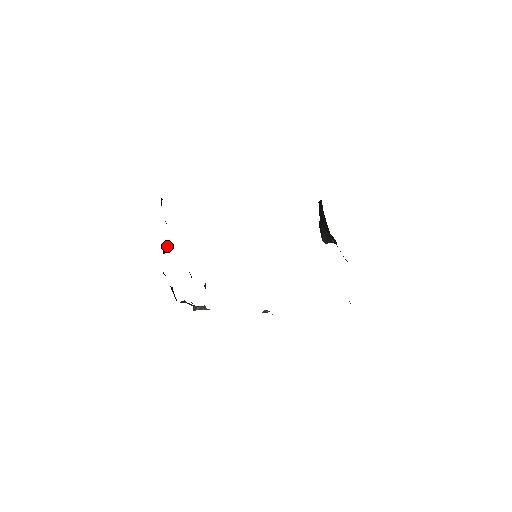
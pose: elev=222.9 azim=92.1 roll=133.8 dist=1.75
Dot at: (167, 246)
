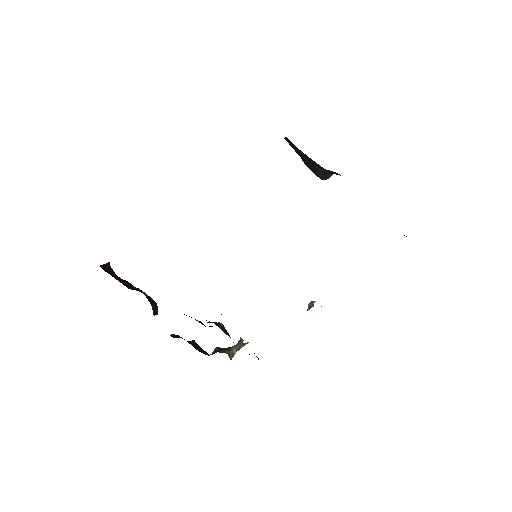
Dot at: (155, 304)
